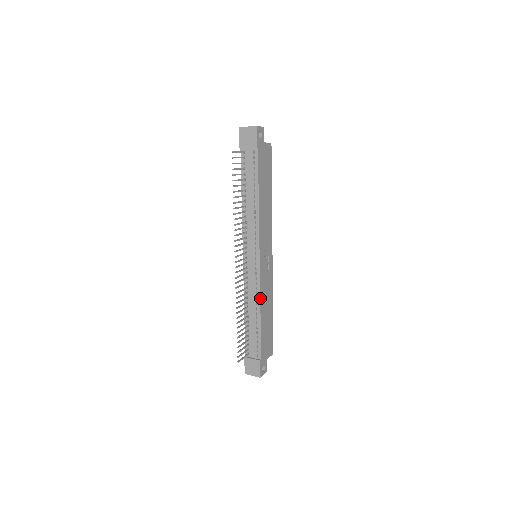
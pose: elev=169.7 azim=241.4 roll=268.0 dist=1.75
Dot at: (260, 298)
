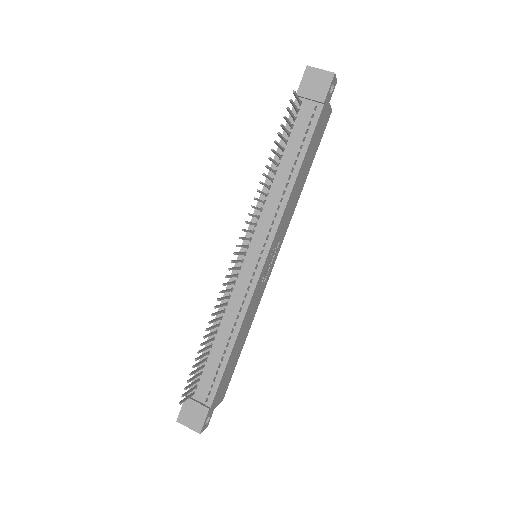
Dot at: (244, 318)
